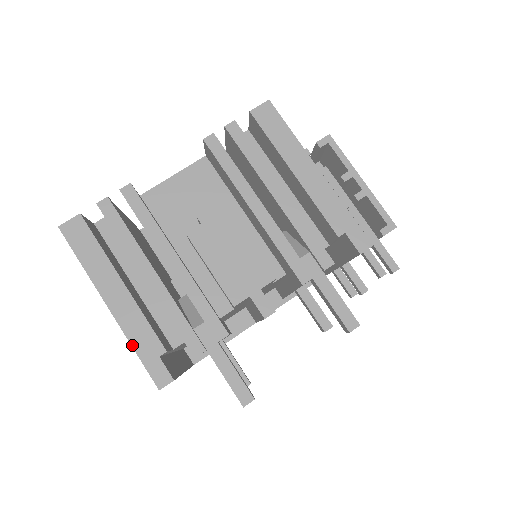
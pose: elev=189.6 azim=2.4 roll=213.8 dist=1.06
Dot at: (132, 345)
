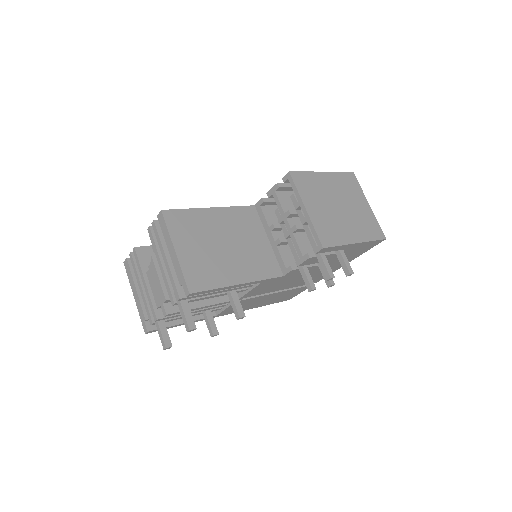
Dot at: (139, 314)
